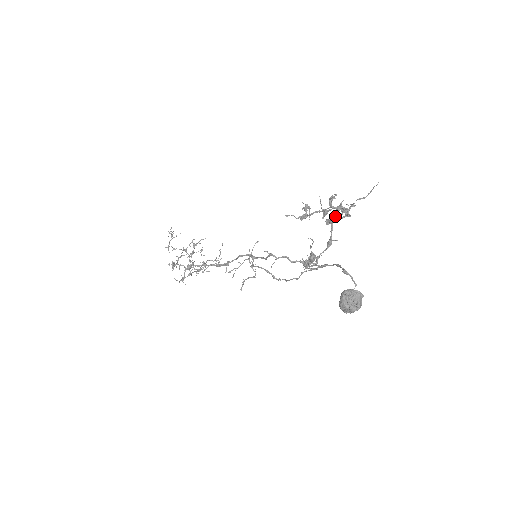
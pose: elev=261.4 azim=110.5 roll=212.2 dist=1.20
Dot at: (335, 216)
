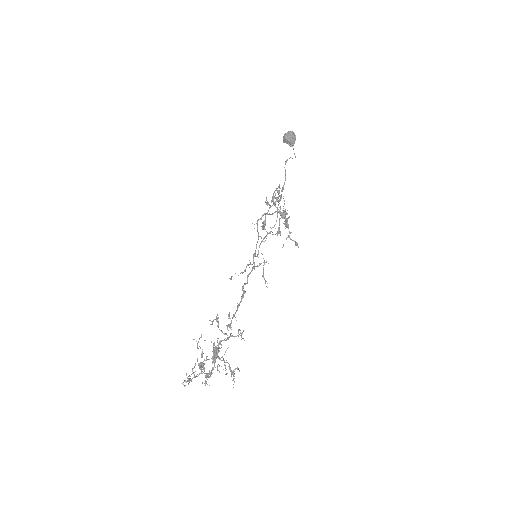
Dot at: (273, 196)
